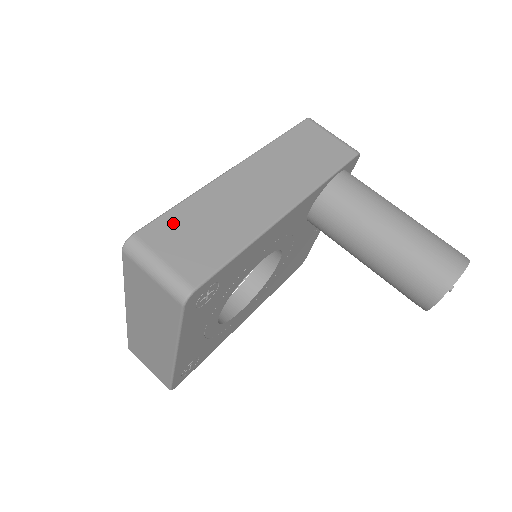
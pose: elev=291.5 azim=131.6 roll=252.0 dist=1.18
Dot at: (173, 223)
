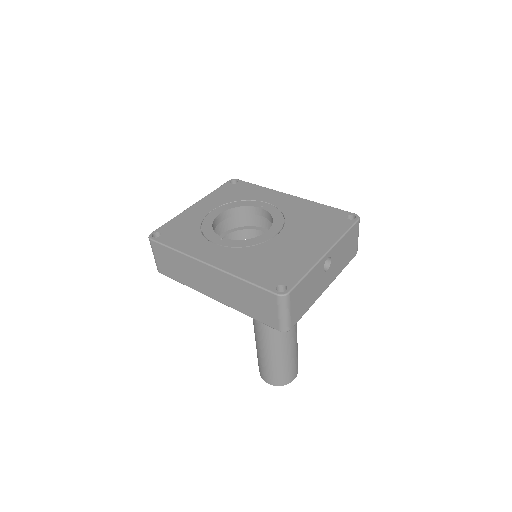
Dot at: (165, 252)
